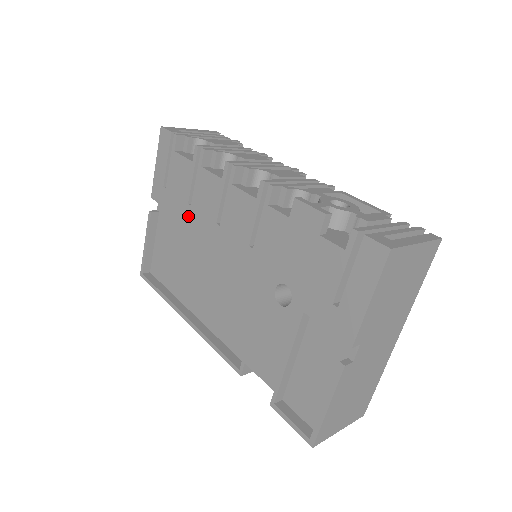
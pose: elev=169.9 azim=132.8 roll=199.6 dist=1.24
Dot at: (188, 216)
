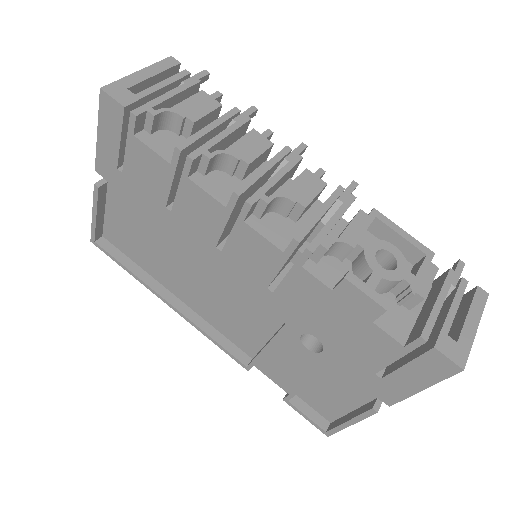
Dot at: (167, 220)
